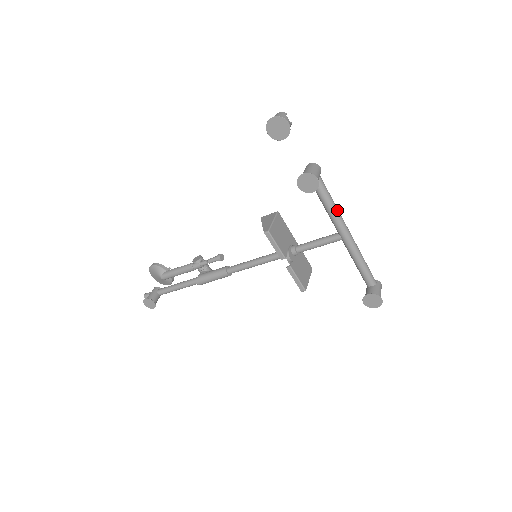
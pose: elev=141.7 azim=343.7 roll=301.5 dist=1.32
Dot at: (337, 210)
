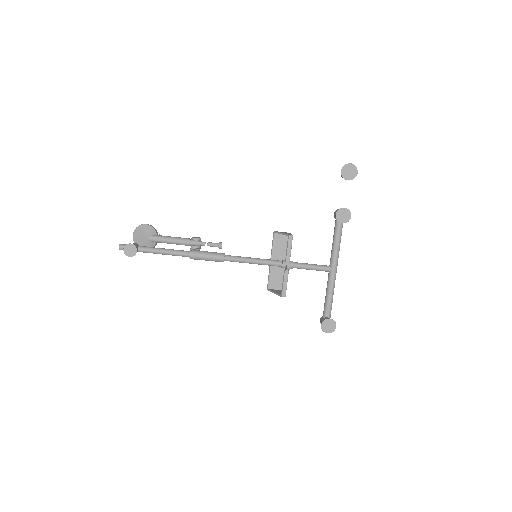
Dot at: occluded
